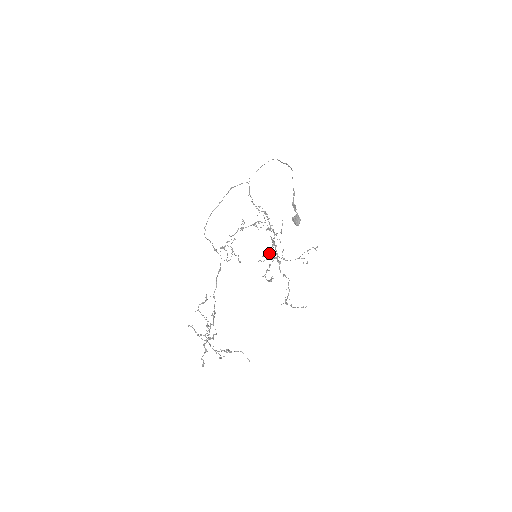
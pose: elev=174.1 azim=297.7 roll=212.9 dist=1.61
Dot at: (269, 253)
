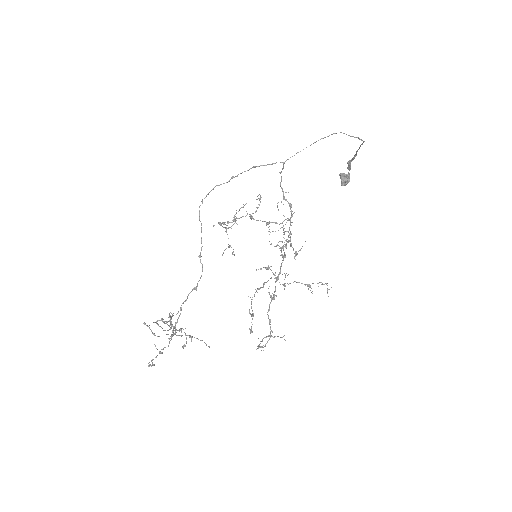
Dot at: occluded
